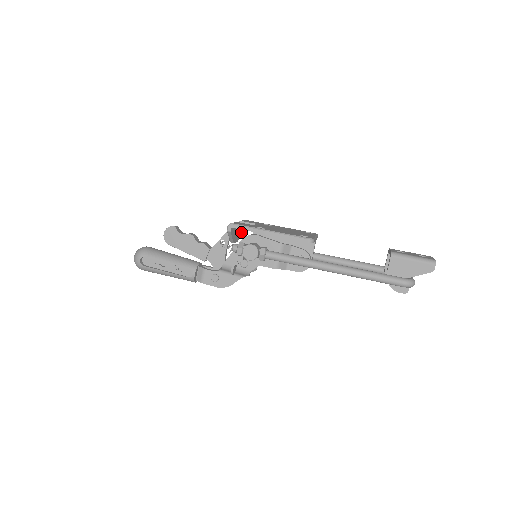
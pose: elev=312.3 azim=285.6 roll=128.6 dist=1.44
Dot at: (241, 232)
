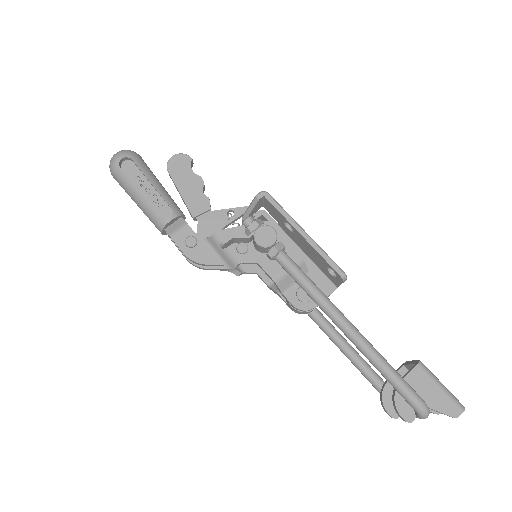
Dot at: occluded
